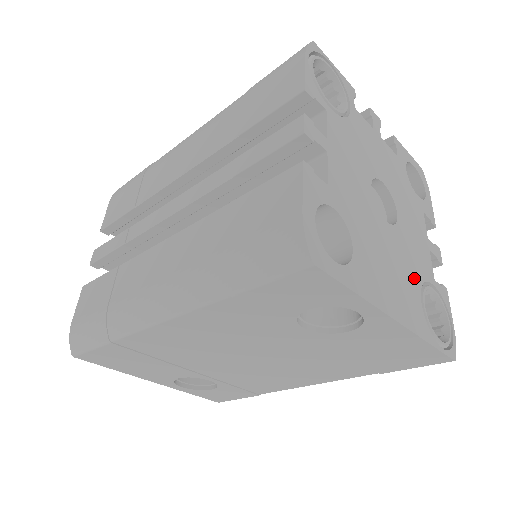
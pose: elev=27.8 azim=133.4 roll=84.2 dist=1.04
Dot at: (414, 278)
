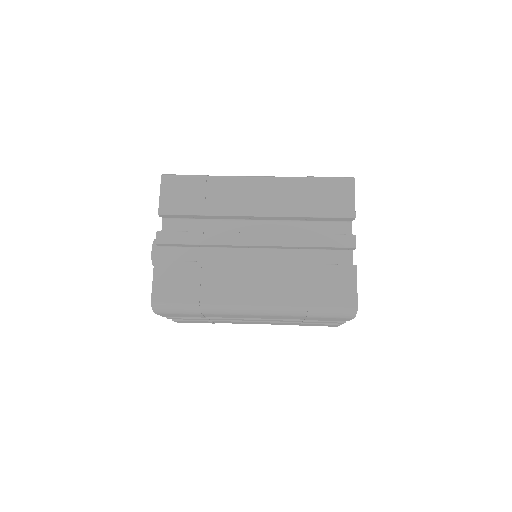
Dot at: occluded
